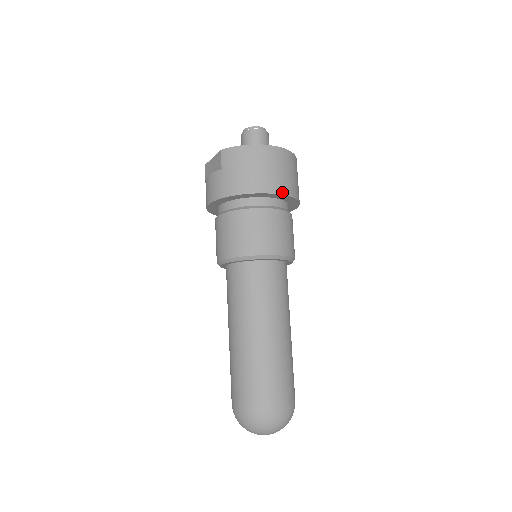
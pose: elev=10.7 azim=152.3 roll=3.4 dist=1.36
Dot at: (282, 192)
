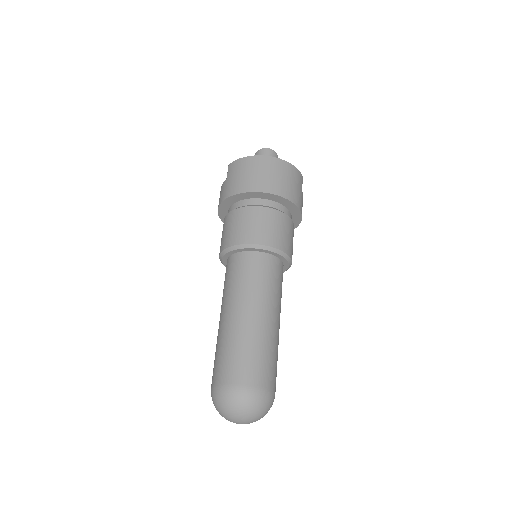
Dot at: (273, 192)
